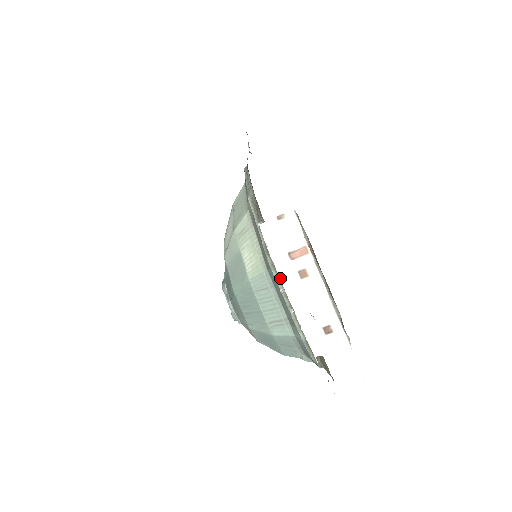
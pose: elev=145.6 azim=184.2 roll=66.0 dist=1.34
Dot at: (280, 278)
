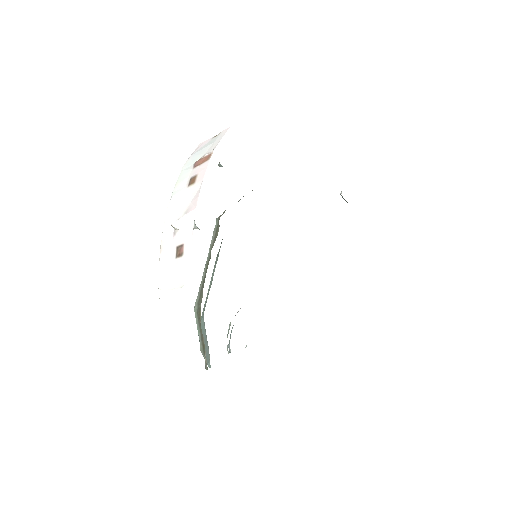
Dot at: (175, 185)
